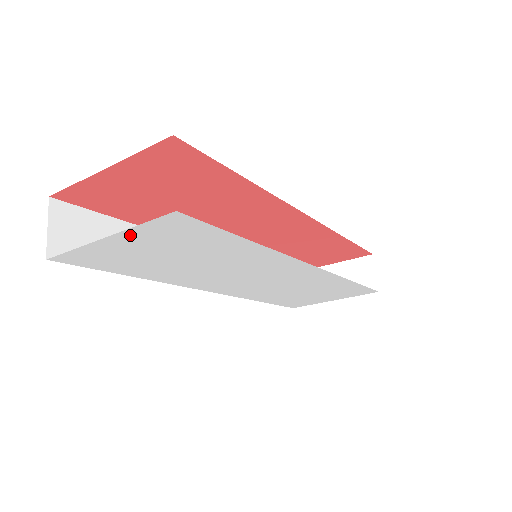
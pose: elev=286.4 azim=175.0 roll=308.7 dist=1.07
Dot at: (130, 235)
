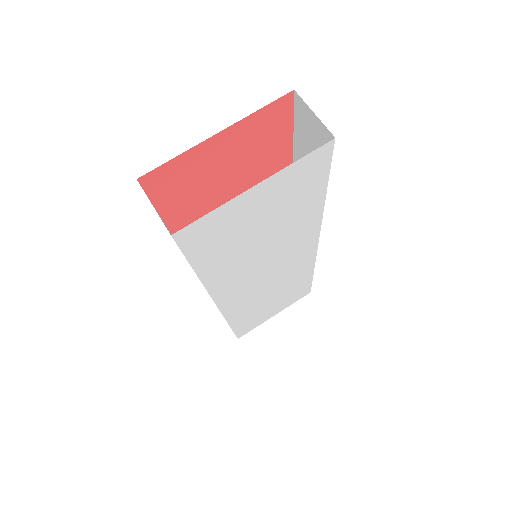
Dot at: (275, 180)
